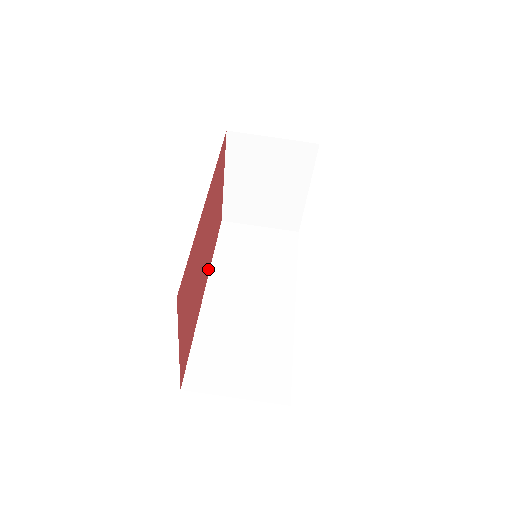
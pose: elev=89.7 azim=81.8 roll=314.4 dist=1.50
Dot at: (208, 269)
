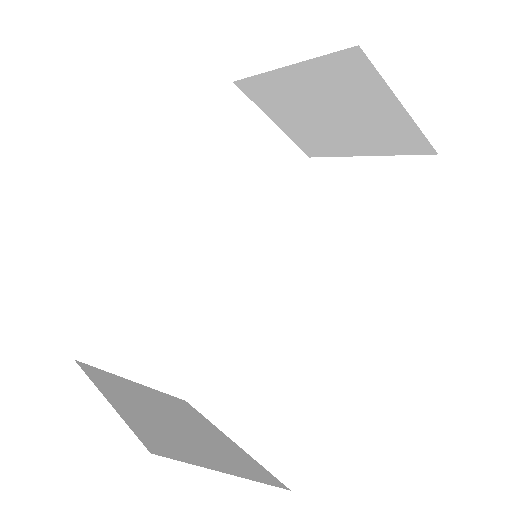
Dot at: occluded
